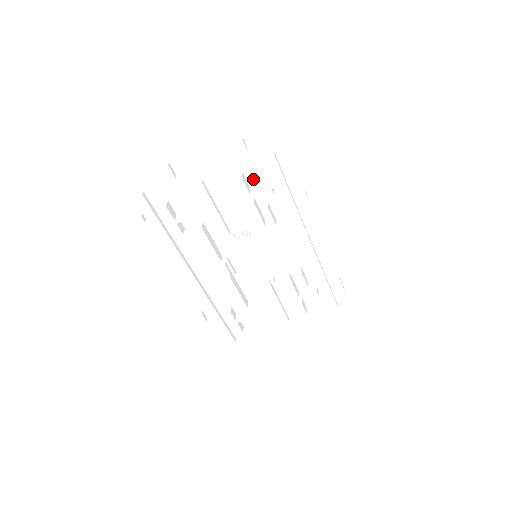
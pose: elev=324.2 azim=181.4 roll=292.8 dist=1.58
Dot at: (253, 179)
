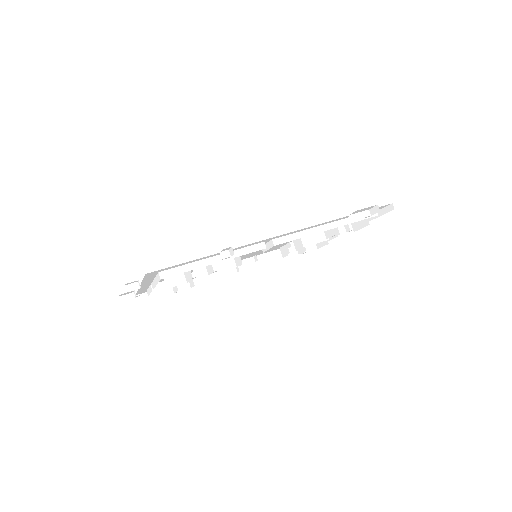
Dot at: occluded
